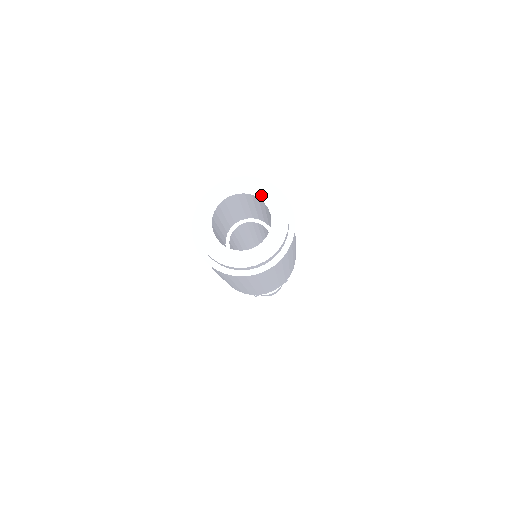
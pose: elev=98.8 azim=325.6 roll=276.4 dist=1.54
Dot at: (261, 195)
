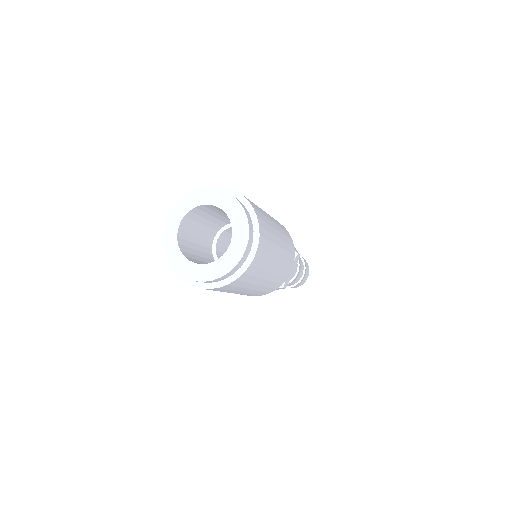
Dot at: (202, 201)
